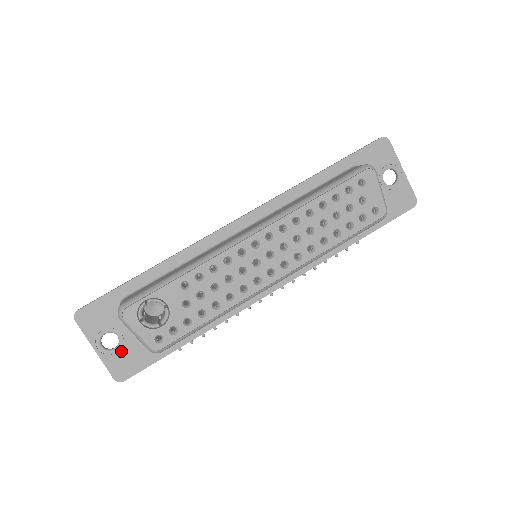
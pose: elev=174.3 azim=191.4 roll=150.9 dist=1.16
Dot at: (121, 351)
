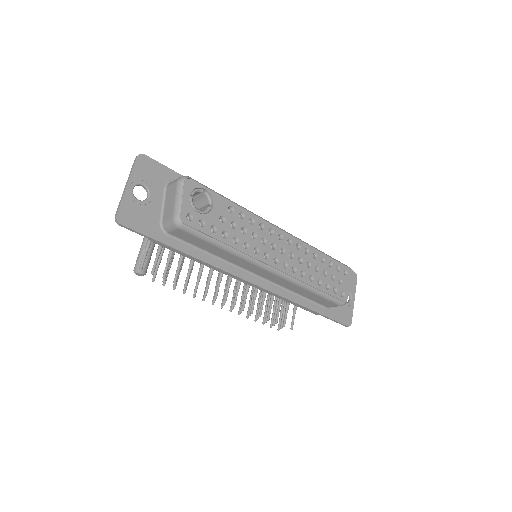
Dot at: (141, 206)
